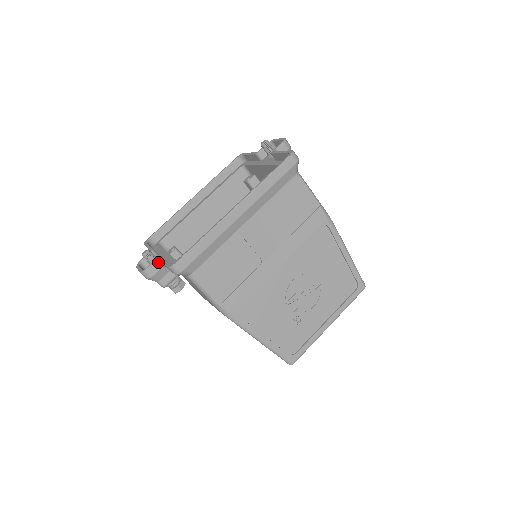
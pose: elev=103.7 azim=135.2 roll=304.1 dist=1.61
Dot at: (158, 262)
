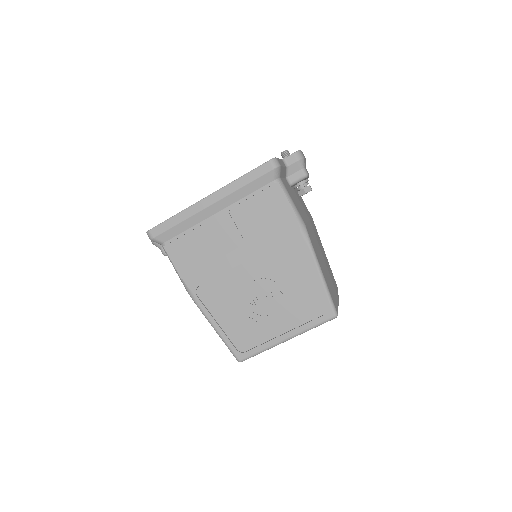
Dot at: occluded
